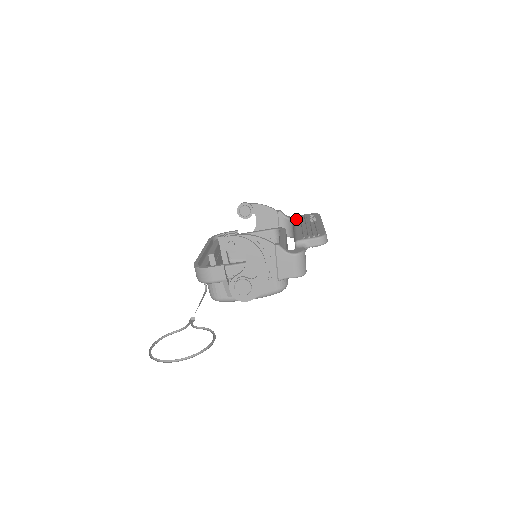
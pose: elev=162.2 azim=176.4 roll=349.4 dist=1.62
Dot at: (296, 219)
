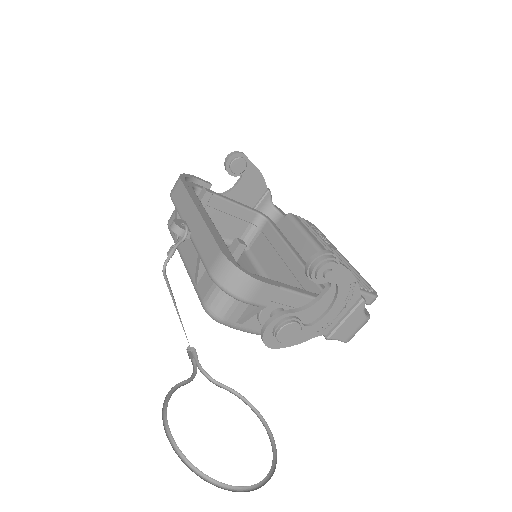
Dot at: (302, 223)
